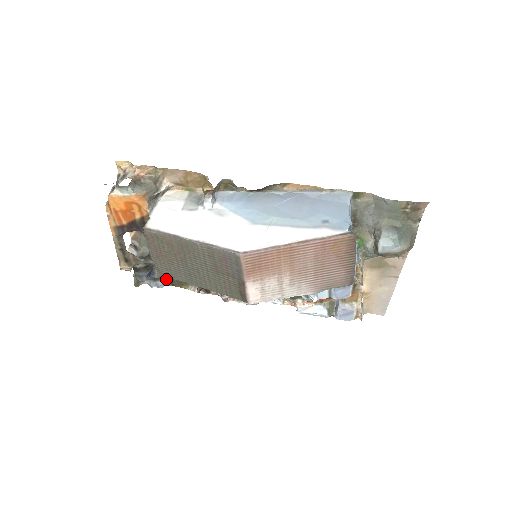
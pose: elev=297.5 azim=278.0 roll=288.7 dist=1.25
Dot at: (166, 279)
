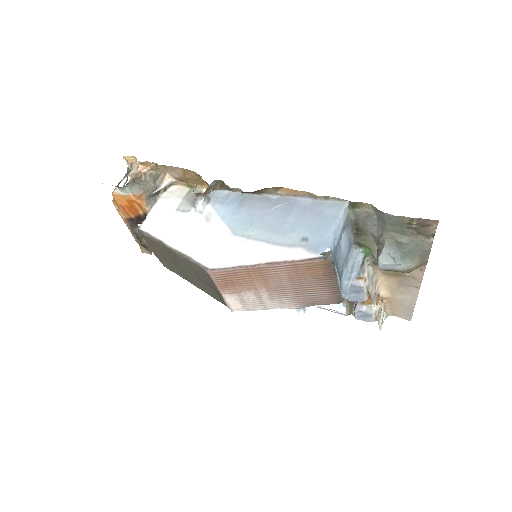
Dot at: occluded
